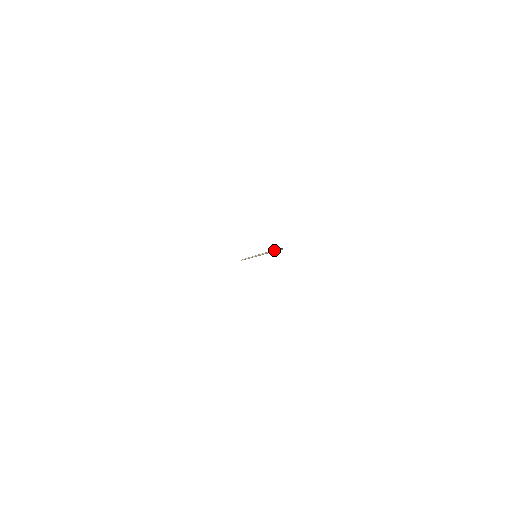
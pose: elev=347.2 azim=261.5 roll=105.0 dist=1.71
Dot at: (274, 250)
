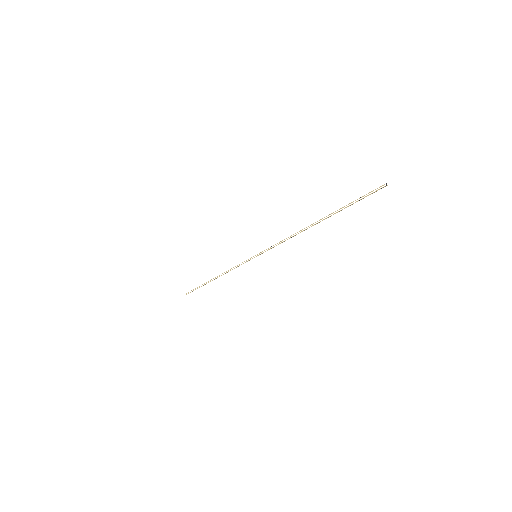
Dot at: (351, 203)
